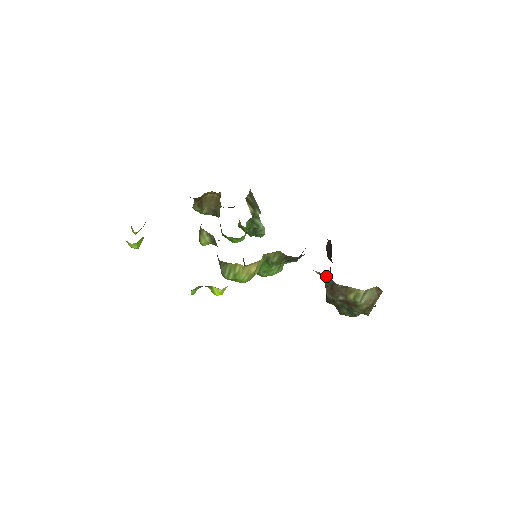
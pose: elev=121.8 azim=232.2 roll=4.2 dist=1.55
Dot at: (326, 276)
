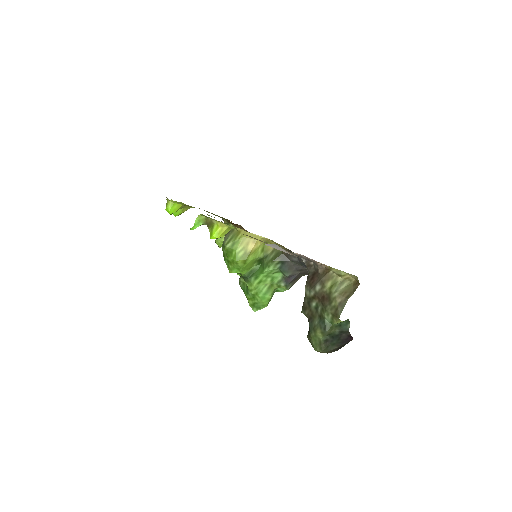
Dot at: (311, 265)
